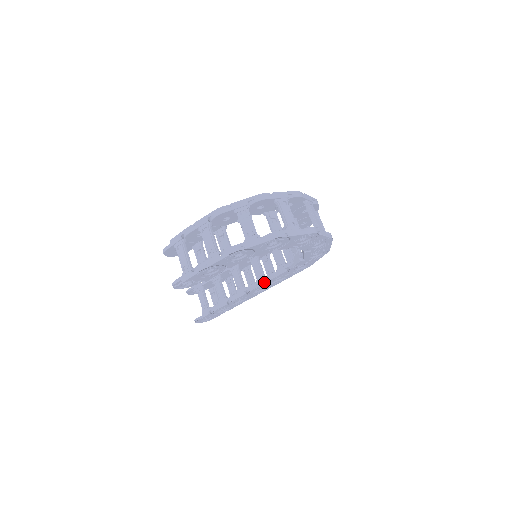
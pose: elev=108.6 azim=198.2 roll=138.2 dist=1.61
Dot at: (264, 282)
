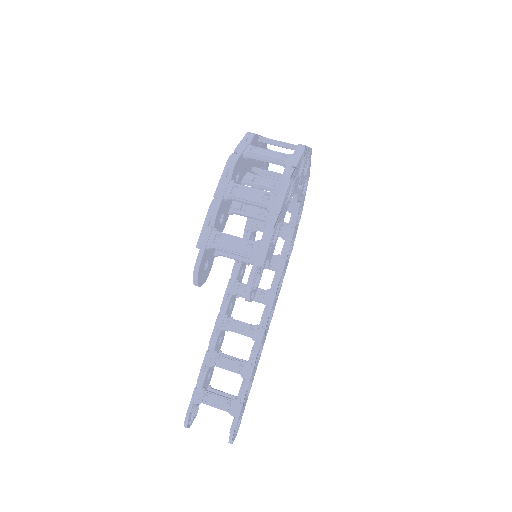
Dot at: (274, 293)
